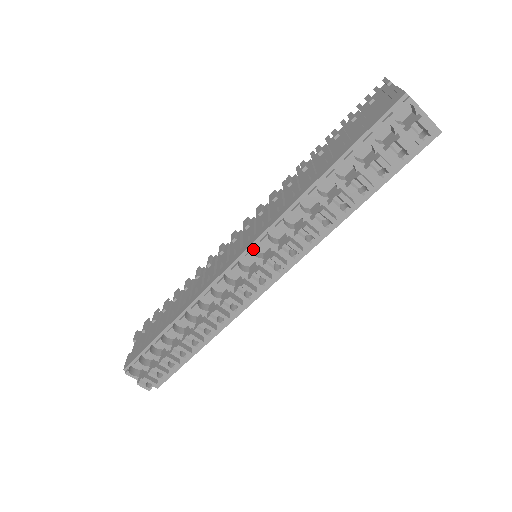
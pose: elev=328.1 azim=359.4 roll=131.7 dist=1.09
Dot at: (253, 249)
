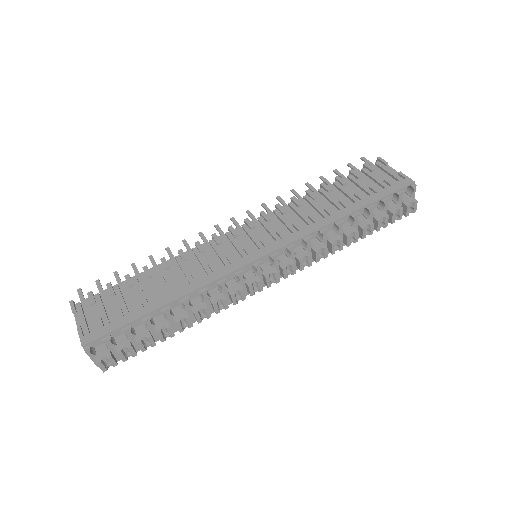
Dot at: (274, 252)
